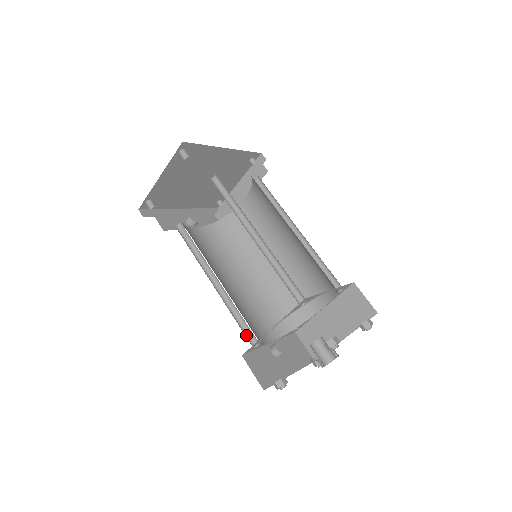
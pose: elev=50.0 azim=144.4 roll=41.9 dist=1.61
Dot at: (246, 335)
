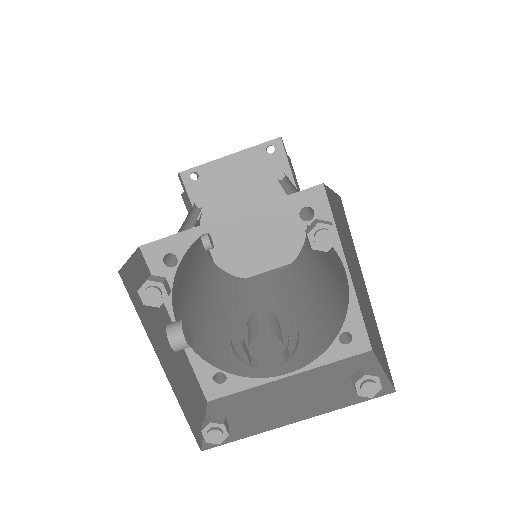
Dot at: (168, 254)
